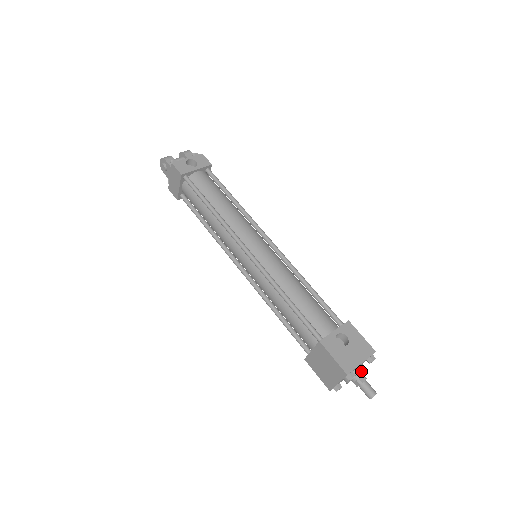
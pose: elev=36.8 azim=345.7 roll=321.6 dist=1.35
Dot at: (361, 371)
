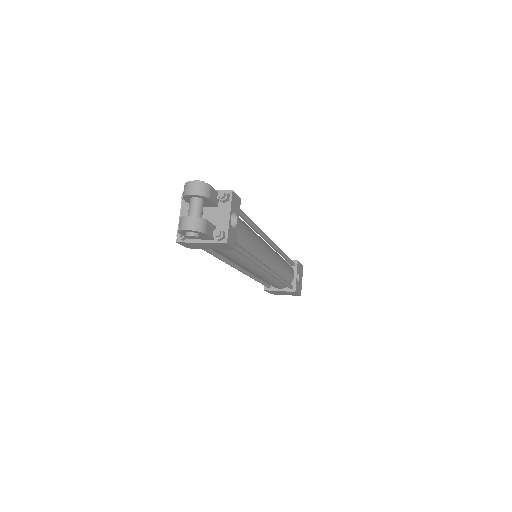
Dot at: occluded
